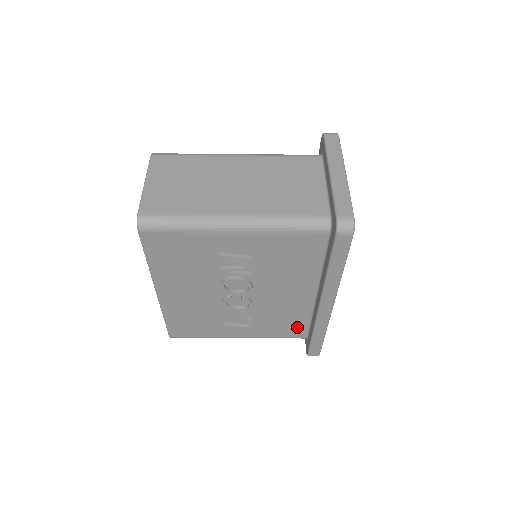
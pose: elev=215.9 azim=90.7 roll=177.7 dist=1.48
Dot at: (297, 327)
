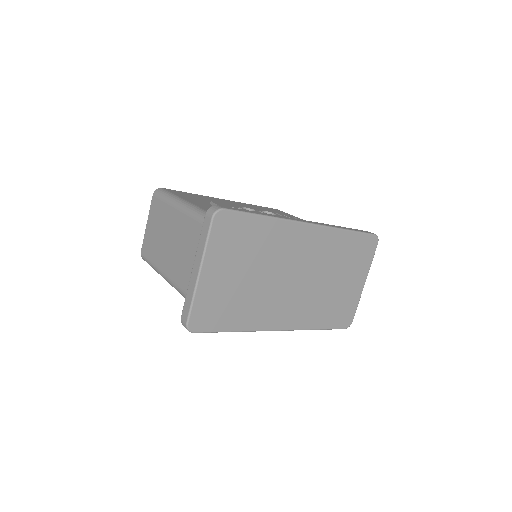
Dot at: occluded
